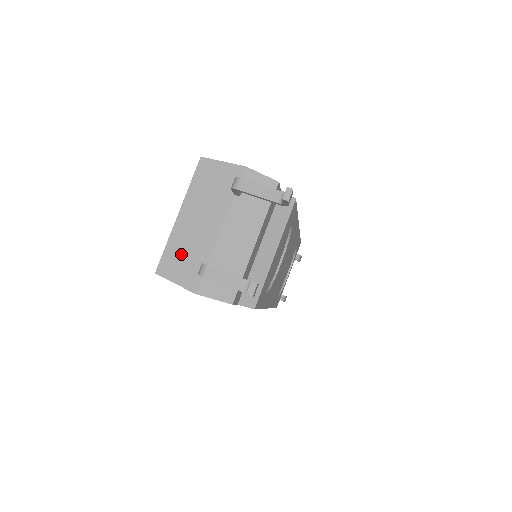
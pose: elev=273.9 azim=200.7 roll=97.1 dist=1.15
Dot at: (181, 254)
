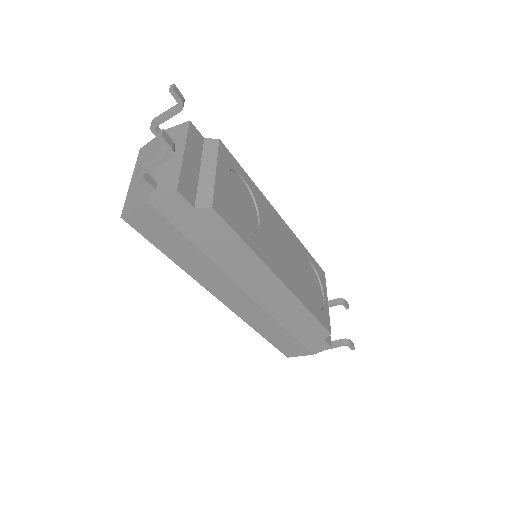
Dot at: (136, 194)
